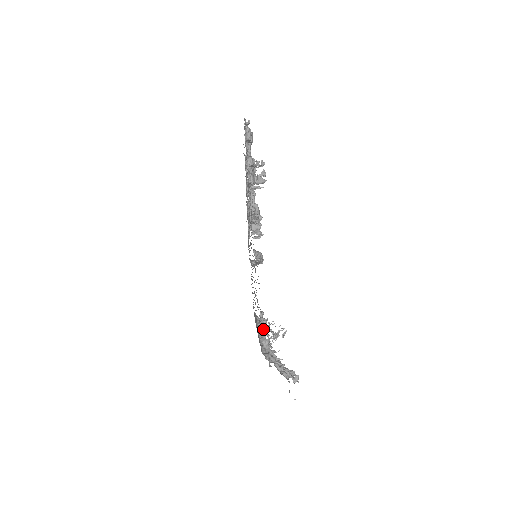
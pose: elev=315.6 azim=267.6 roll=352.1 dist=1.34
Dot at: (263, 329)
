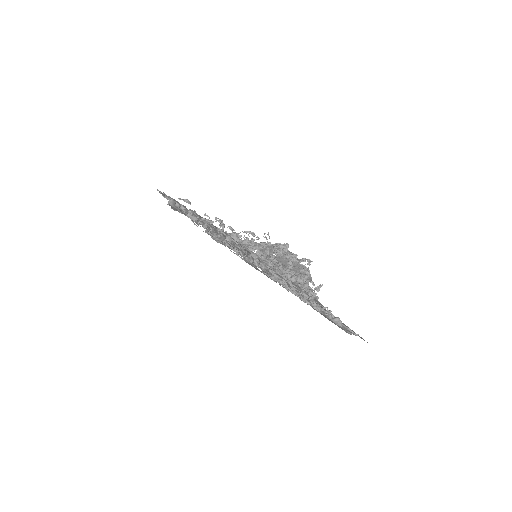
Dot at: occluded
